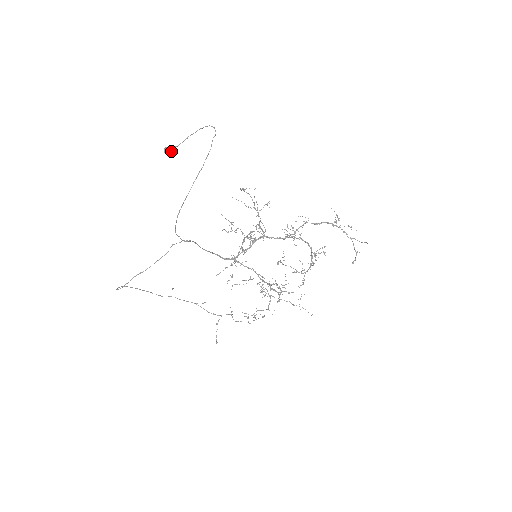
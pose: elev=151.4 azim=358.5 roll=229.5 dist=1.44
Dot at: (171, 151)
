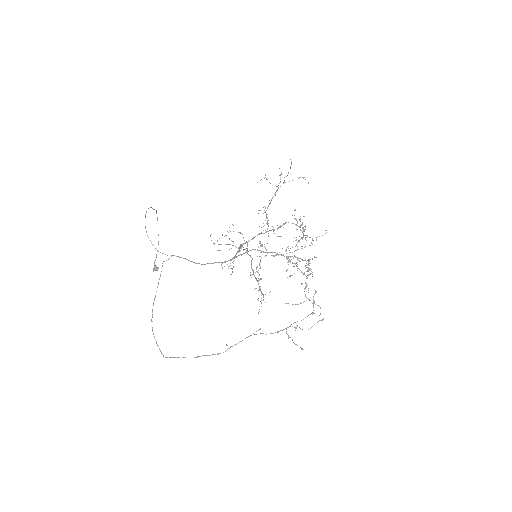
Dot at: (157, 267)
